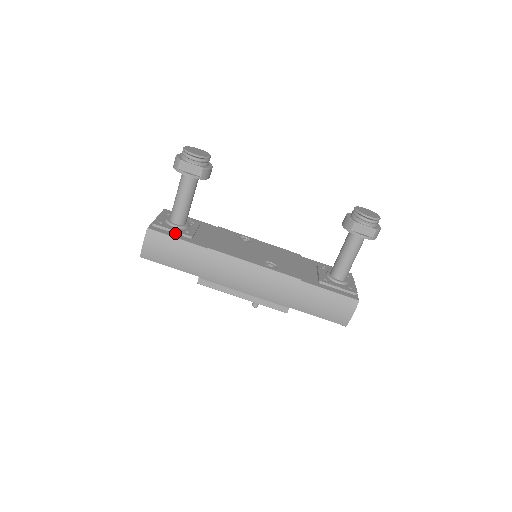
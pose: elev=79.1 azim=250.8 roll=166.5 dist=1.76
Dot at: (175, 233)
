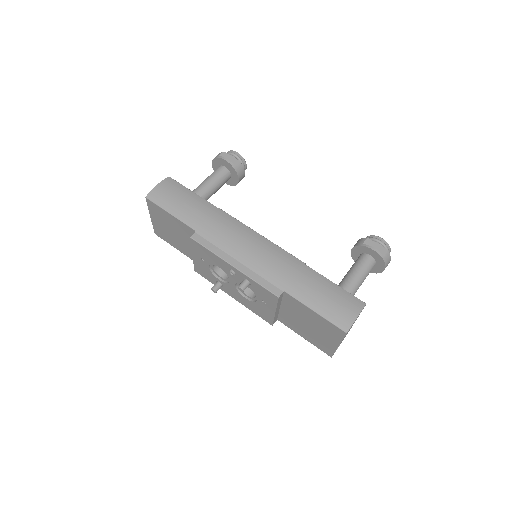
Dot at: occluded
